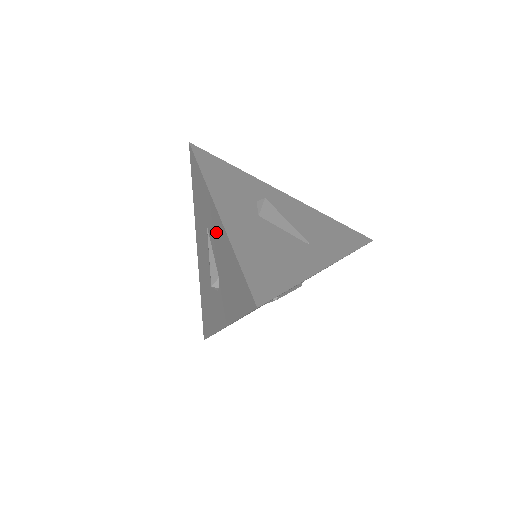
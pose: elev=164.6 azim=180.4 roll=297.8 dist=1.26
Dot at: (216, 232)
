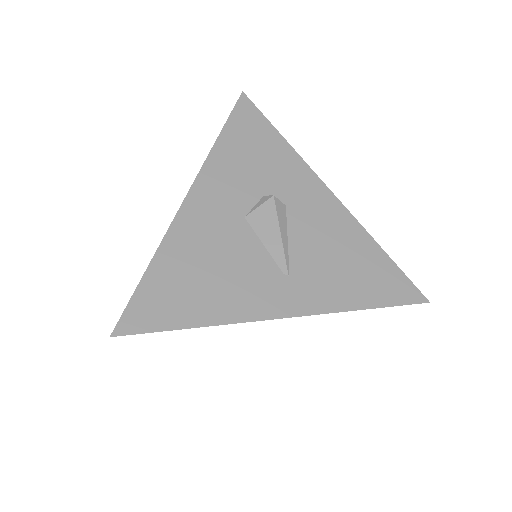
Dot at: occluded
